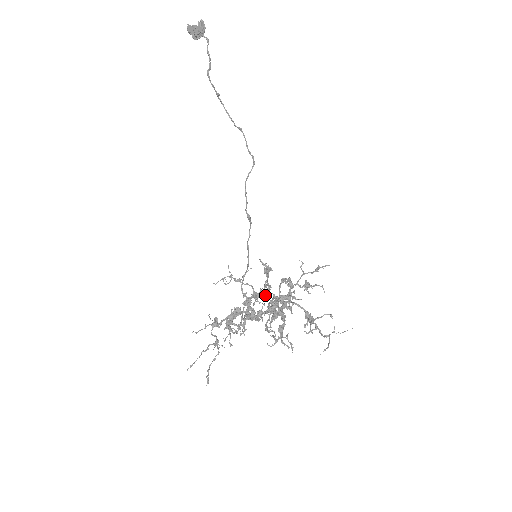
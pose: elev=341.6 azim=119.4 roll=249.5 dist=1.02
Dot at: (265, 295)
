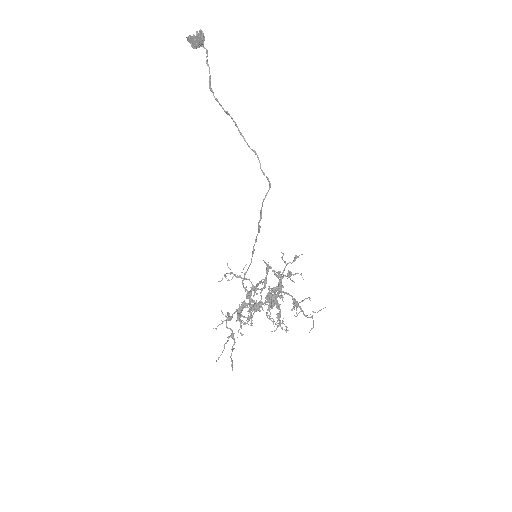
Dot at: (263, 288)
